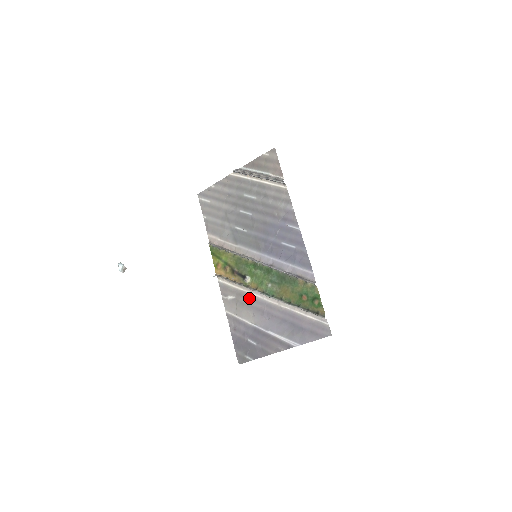
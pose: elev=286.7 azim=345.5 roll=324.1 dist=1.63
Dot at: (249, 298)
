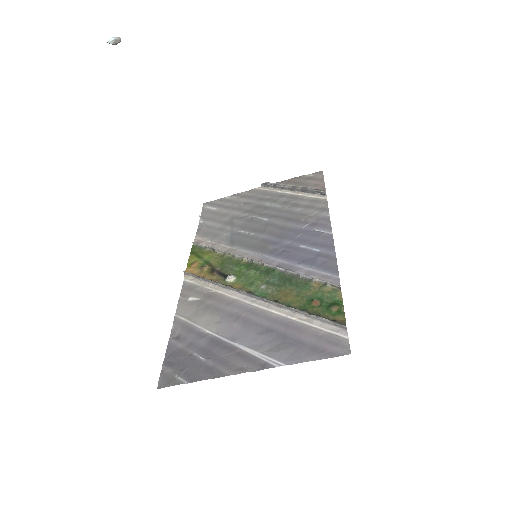
Dot at: (222, 300)
